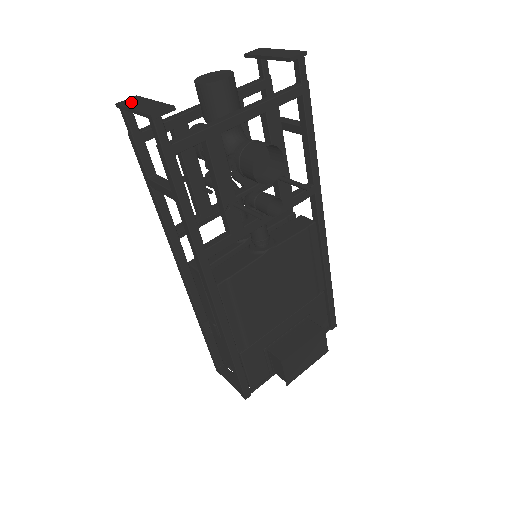
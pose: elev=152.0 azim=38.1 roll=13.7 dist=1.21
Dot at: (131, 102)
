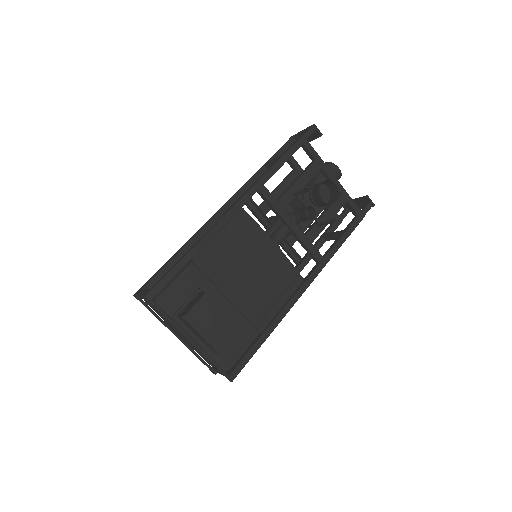
Dot at: occluded
